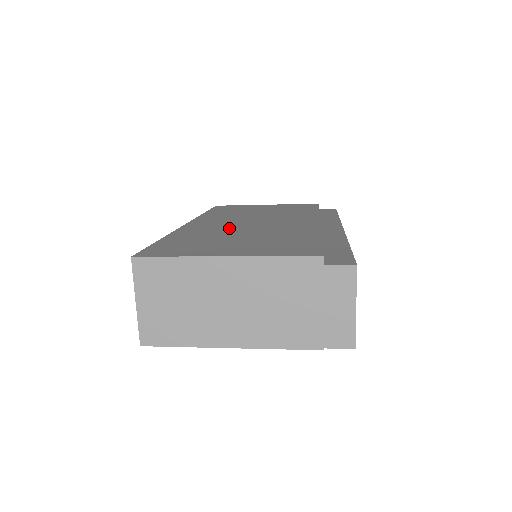
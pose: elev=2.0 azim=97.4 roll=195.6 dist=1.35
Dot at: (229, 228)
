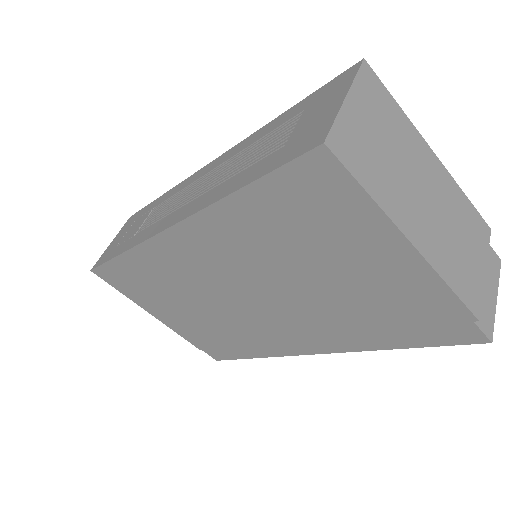
Dot at: occluded
